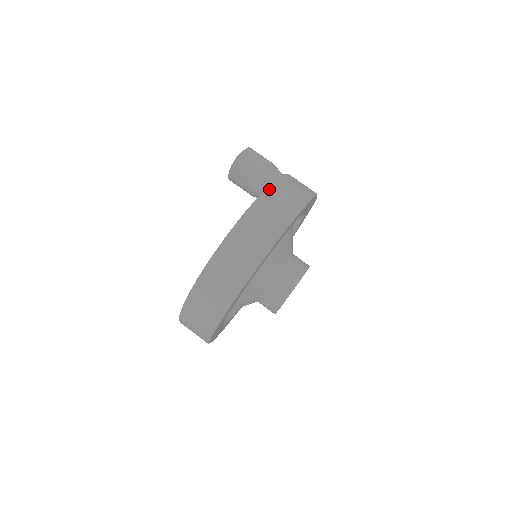
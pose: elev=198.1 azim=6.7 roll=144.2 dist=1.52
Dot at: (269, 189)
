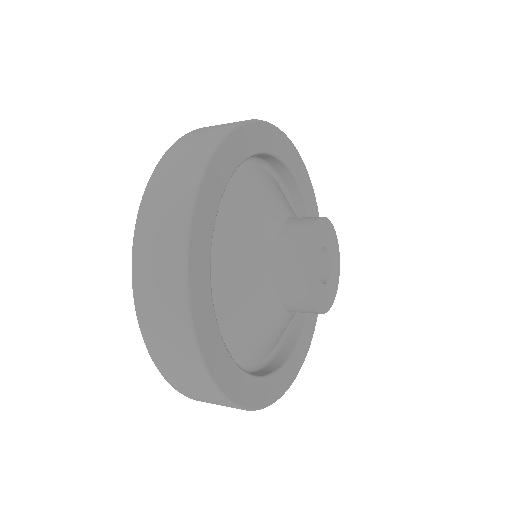
Dot at: (183, 136)
